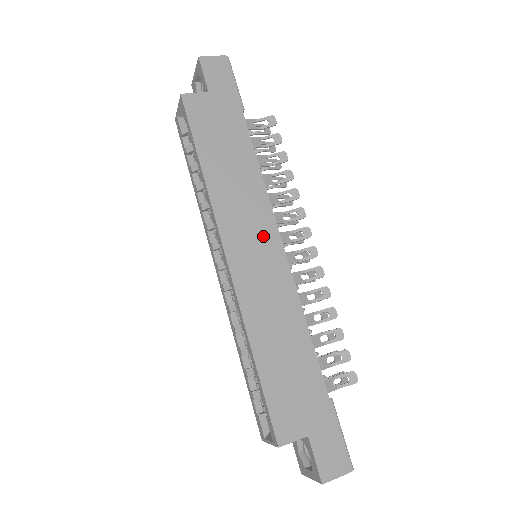
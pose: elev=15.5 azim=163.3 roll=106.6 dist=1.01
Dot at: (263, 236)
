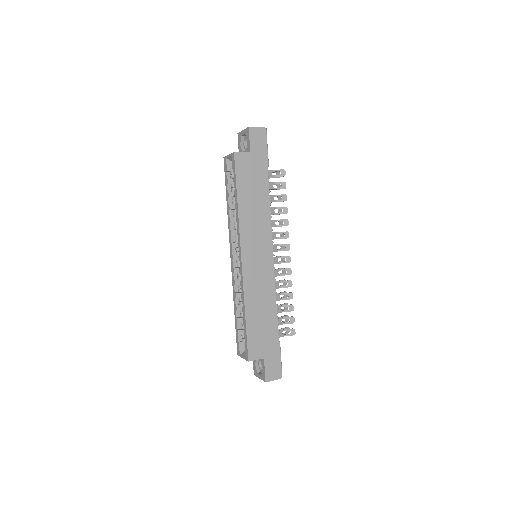
Dot at: (264, 248)
